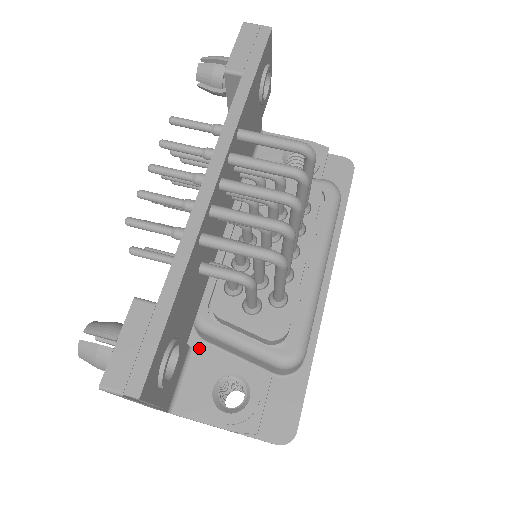
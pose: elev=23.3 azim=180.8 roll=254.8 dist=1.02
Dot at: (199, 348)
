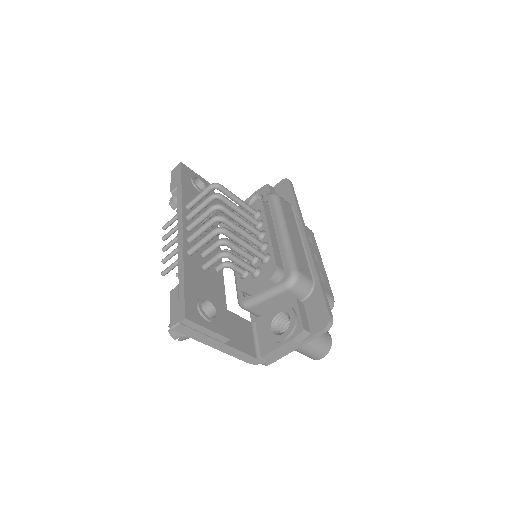
Dot at: occluded
